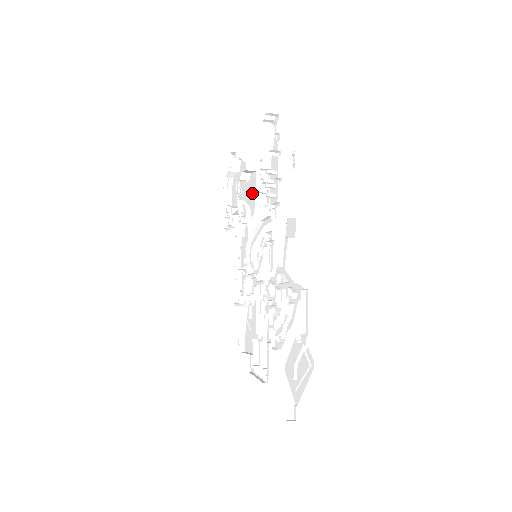
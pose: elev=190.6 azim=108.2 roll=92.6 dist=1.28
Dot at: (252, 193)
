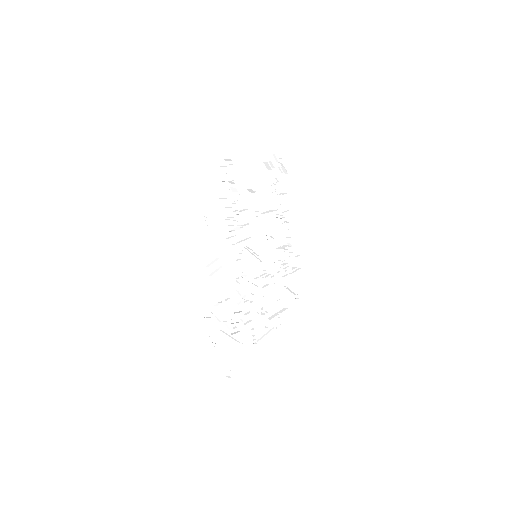
Dot at: occluded
